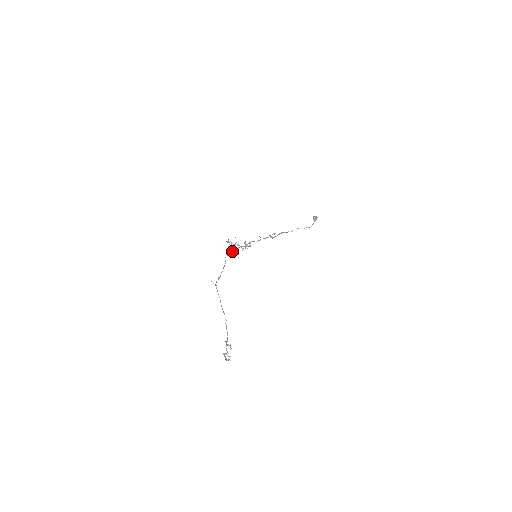
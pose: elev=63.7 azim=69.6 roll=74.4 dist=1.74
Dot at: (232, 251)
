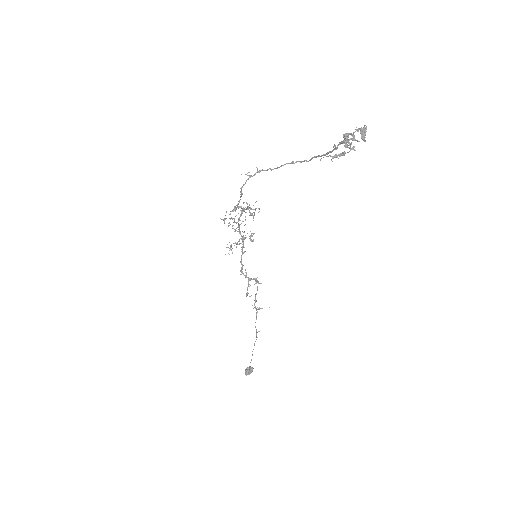
Dot at: occluded
